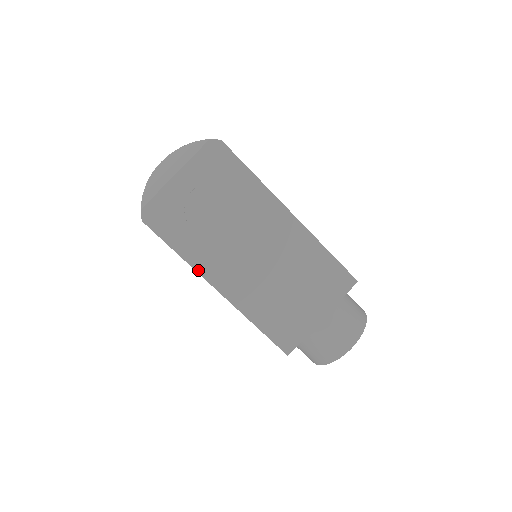
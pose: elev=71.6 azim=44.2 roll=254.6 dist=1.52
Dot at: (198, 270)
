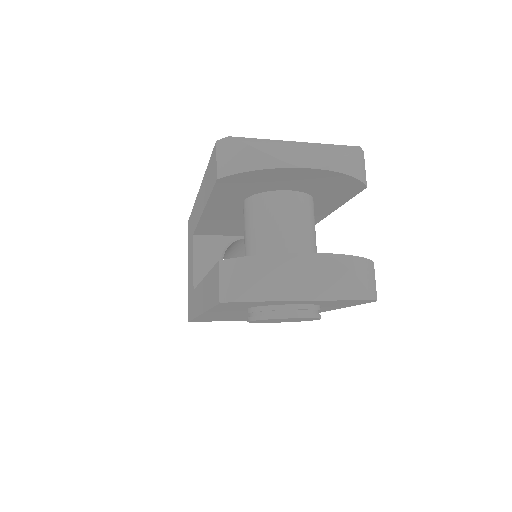
Dot at: (207, 312)
